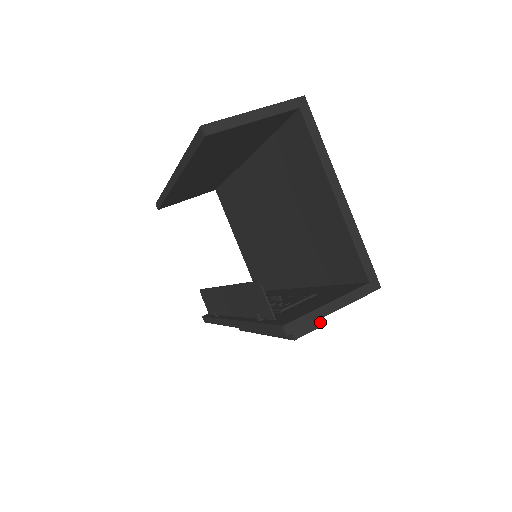
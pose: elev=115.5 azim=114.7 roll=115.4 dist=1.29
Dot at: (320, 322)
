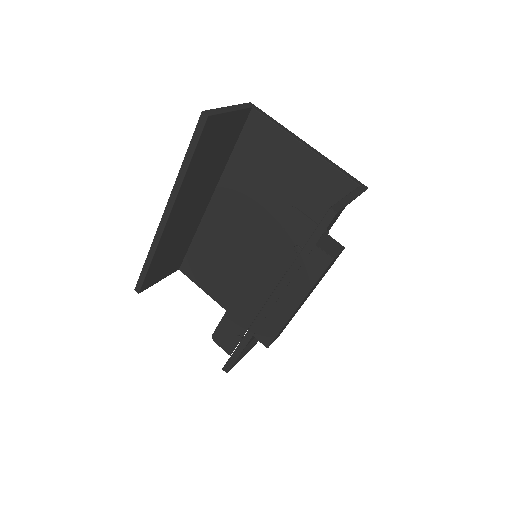
Dot at: (341, 246)
